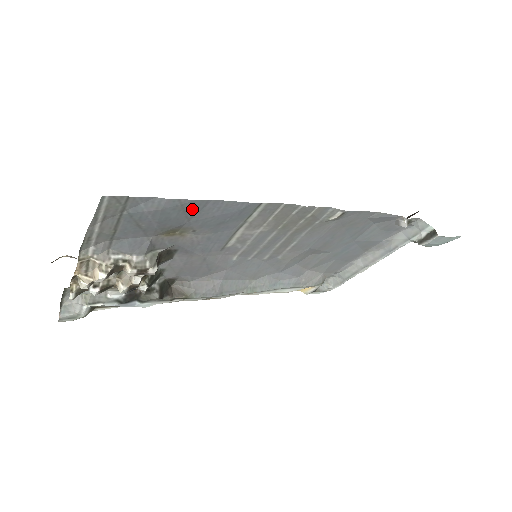
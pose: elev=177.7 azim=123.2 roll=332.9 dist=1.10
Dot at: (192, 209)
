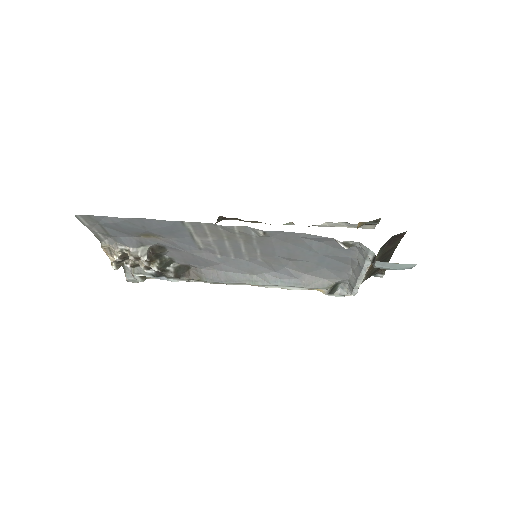
Dot at: (138, 223)
